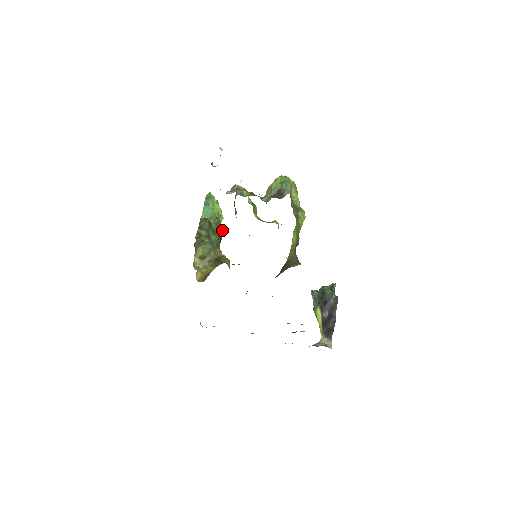
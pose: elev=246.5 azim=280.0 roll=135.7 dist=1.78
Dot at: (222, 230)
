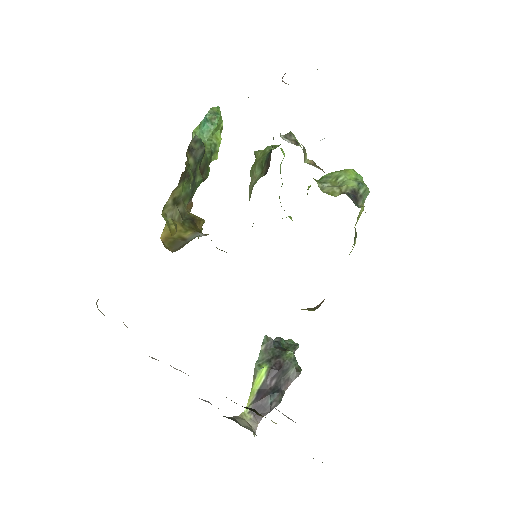
Dot at: (207, 174)
